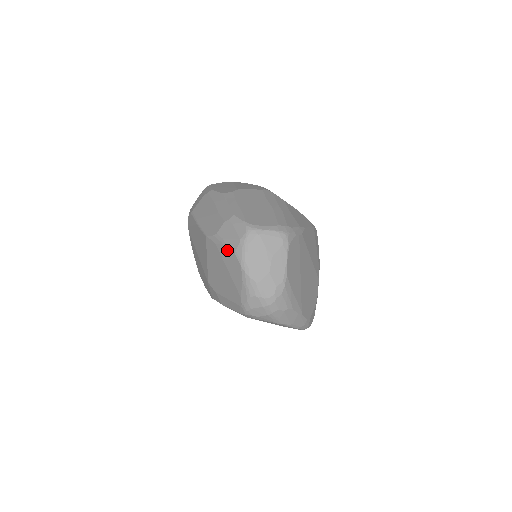
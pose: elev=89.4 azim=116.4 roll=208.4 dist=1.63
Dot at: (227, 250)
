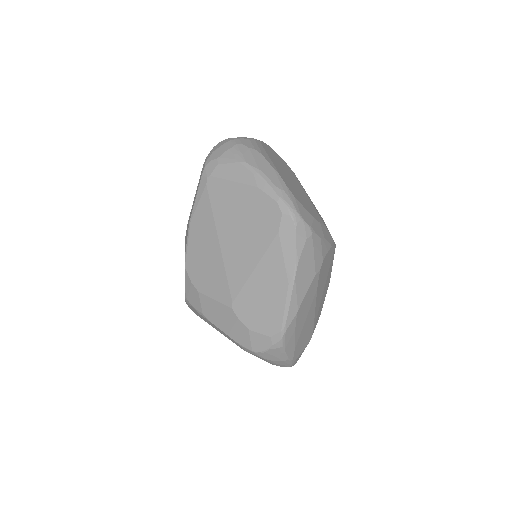
Dot at: occluded
